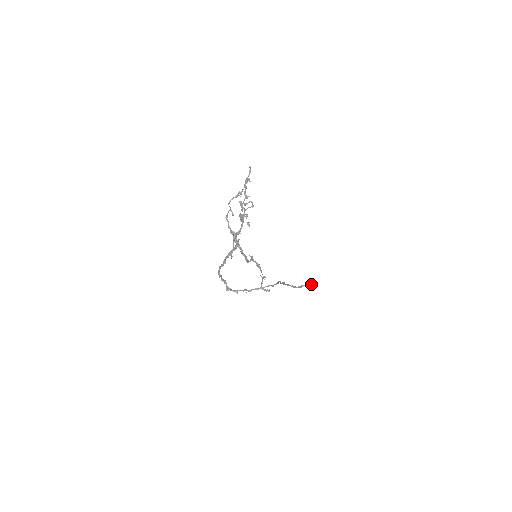
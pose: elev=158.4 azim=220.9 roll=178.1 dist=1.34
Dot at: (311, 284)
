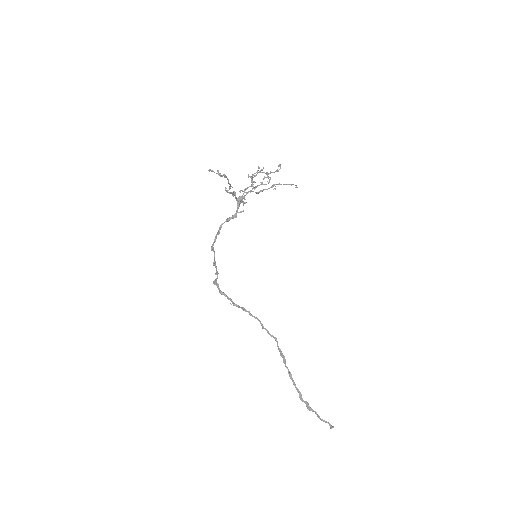
Dot at: (326, 421)
